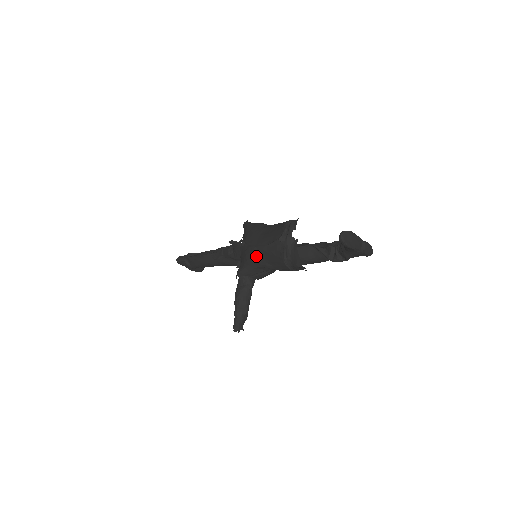
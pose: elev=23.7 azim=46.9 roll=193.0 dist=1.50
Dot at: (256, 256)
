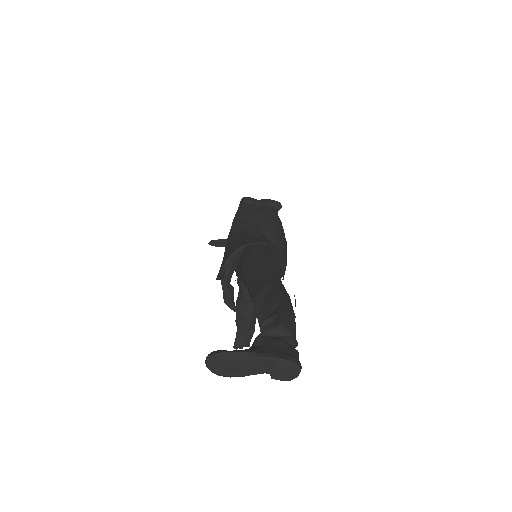
Dot at: occluded
